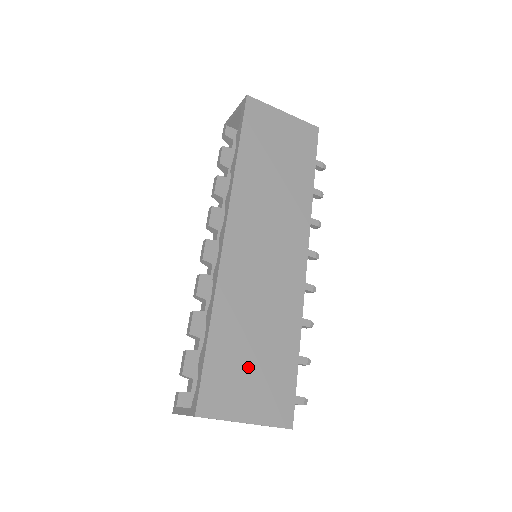
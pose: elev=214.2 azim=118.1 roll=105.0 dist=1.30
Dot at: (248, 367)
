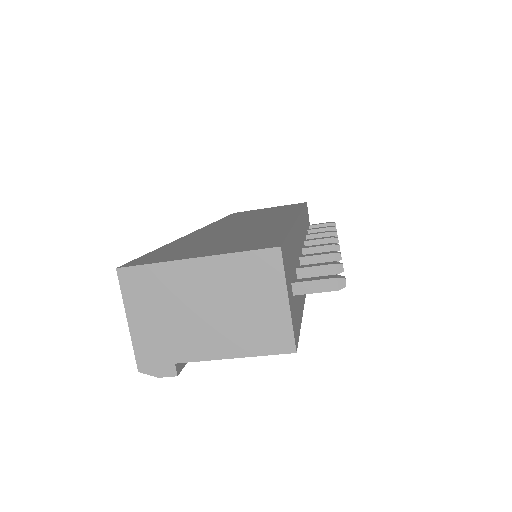
Dot at: (209, 245)
